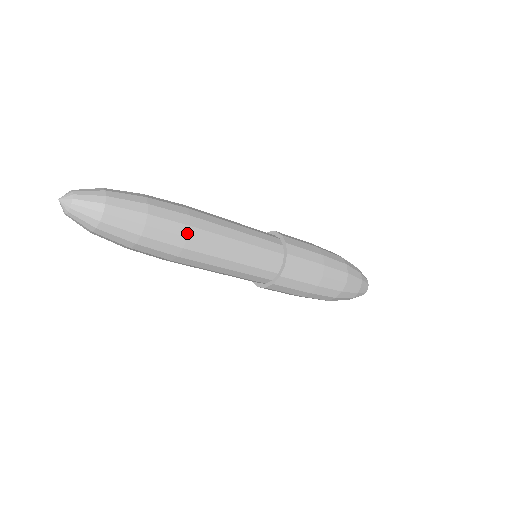
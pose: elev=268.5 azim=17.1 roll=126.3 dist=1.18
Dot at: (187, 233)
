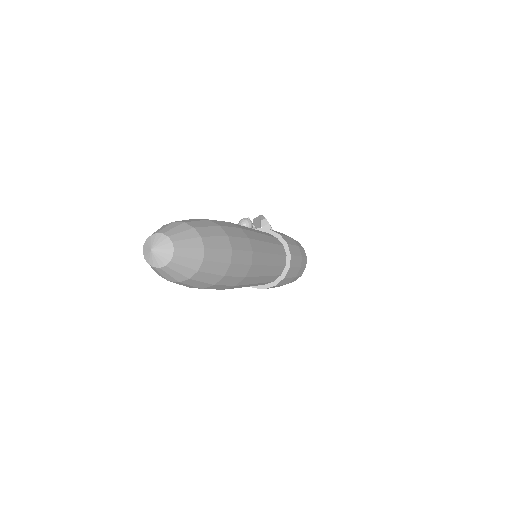
Dot at: (238, 283)
